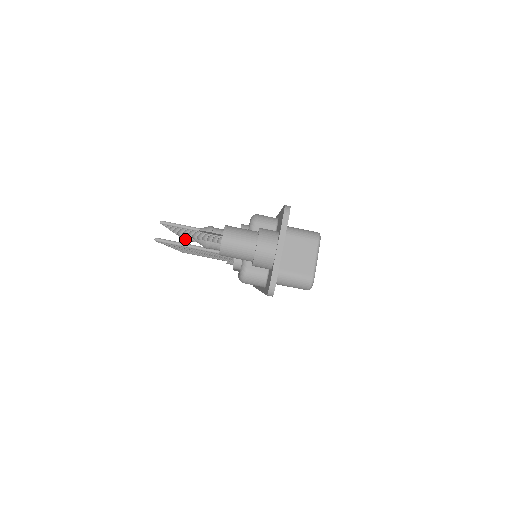
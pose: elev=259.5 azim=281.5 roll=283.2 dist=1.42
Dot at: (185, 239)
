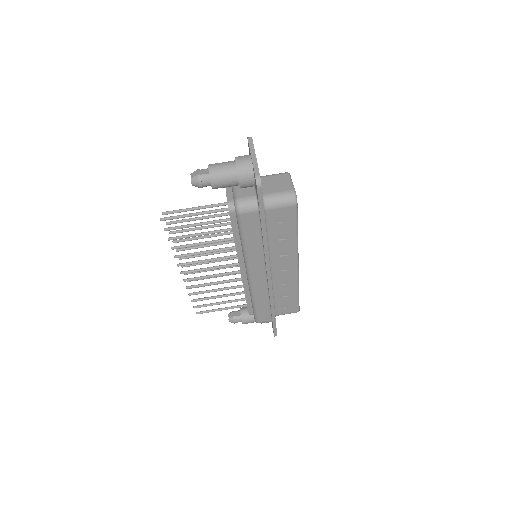
Dot at: occluded
